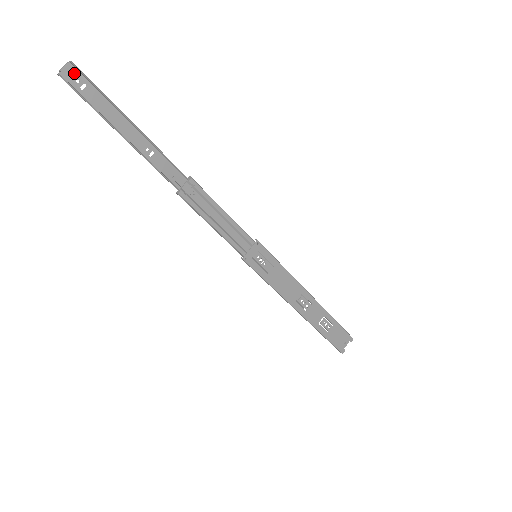
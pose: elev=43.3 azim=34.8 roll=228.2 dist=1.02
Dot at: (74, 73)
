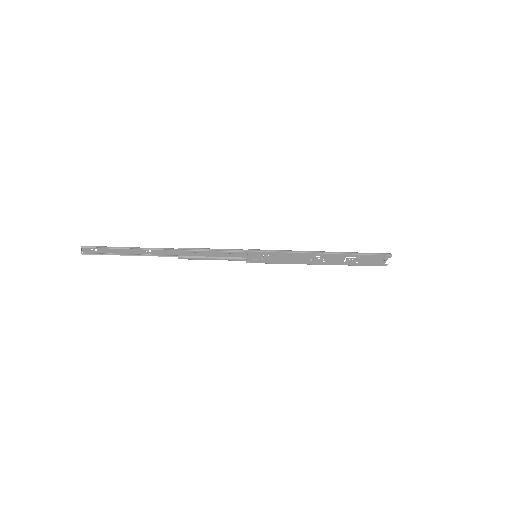
Dot at: (88, 248)
